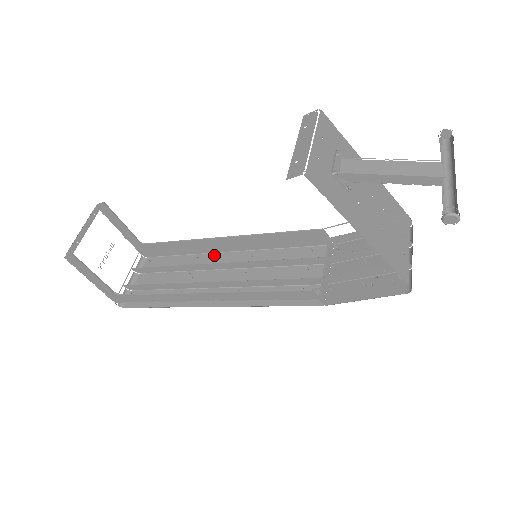
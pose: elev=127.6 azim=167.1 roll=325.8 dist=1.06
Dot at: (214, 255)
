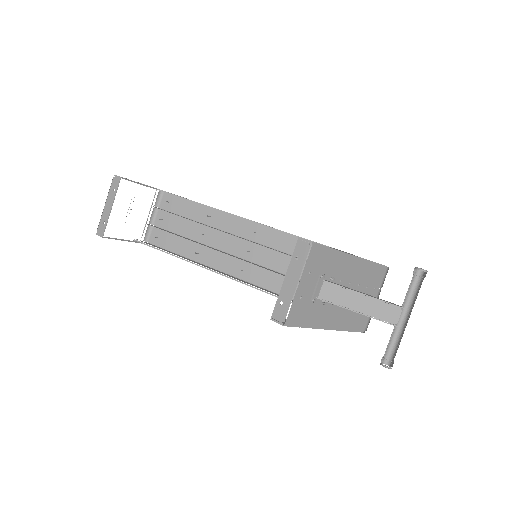
Dot at: (223, 214)
